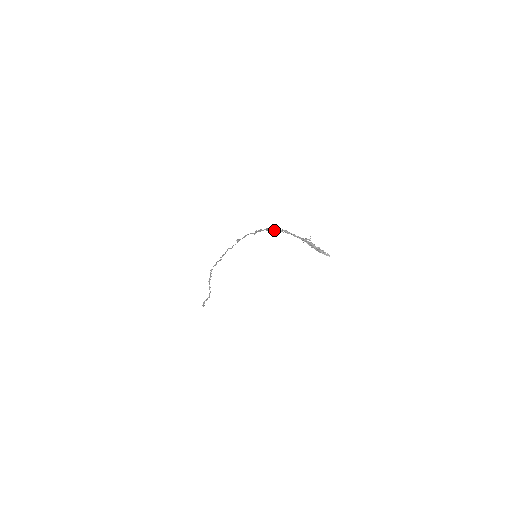
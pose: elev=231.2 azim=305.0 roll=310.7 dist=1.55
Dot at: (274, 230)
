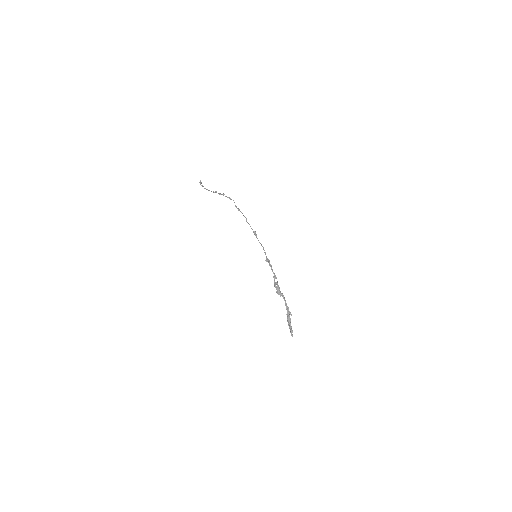
Dot at: (277, 288)
